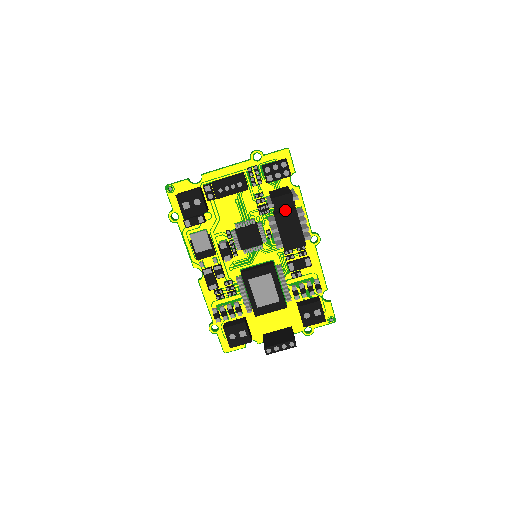
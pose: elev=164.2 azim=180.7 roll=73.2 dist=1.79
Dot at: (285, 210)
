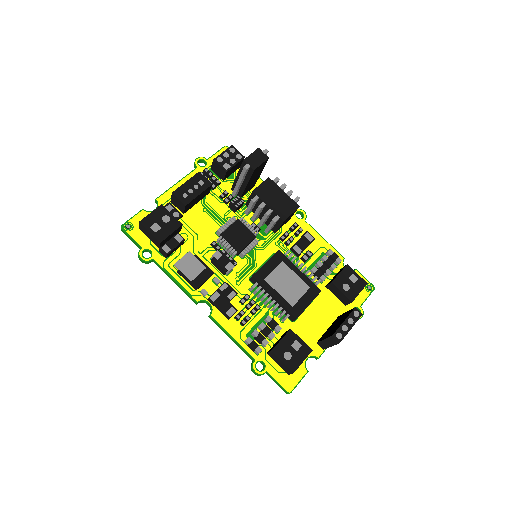
Dot at: occluded
